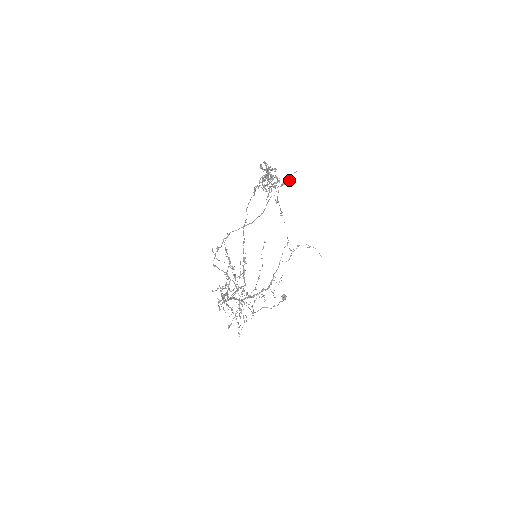
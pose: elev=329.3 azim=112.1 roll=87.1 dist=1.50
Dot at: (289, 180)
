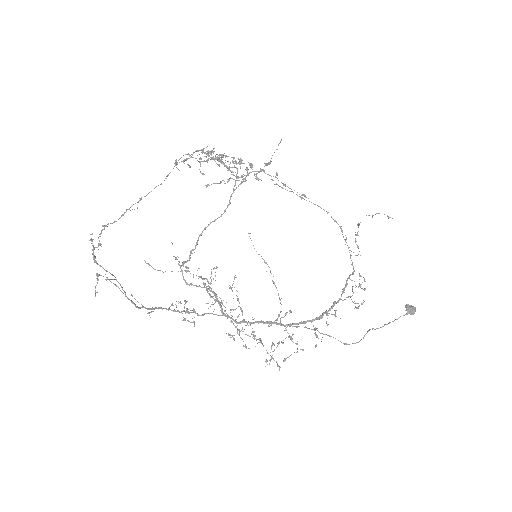
Dot at: occluded
